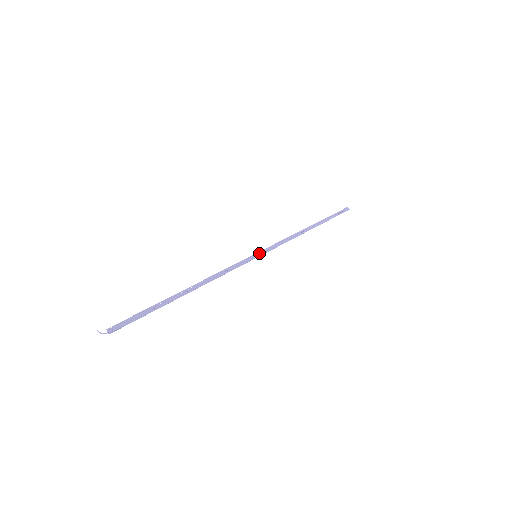
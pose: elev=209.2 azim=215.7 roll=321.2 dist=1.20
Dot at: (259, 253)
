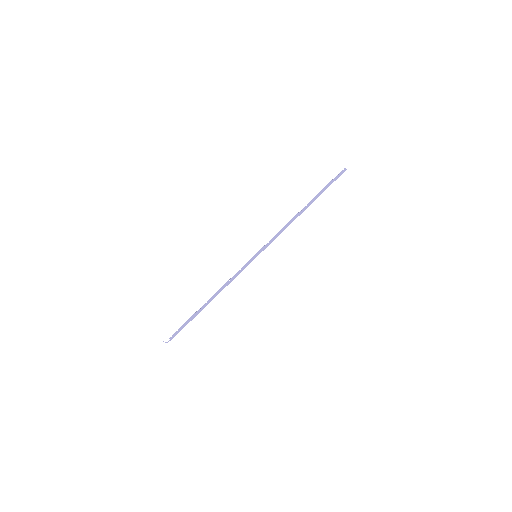
Dot at: (258, 253)
